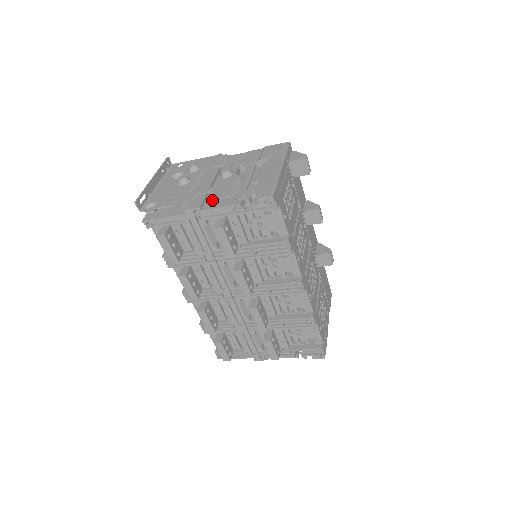
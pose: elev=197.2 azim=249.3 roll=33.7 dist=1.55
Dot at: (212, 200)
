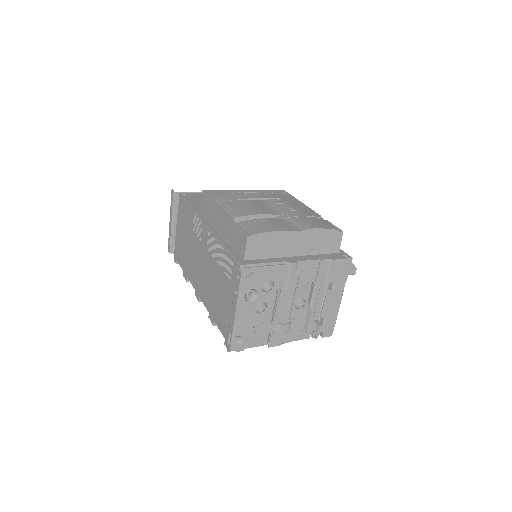
Dot at: (289, 332)
